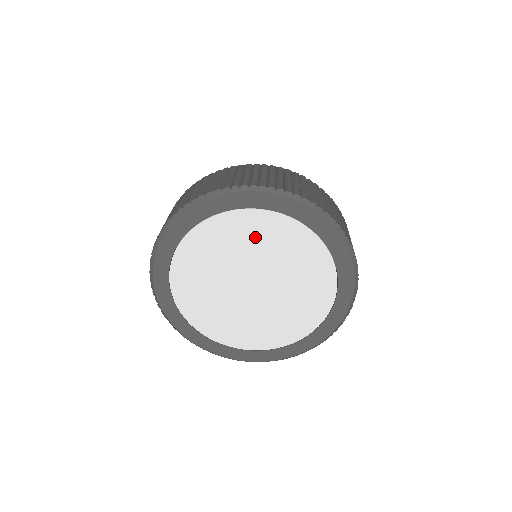
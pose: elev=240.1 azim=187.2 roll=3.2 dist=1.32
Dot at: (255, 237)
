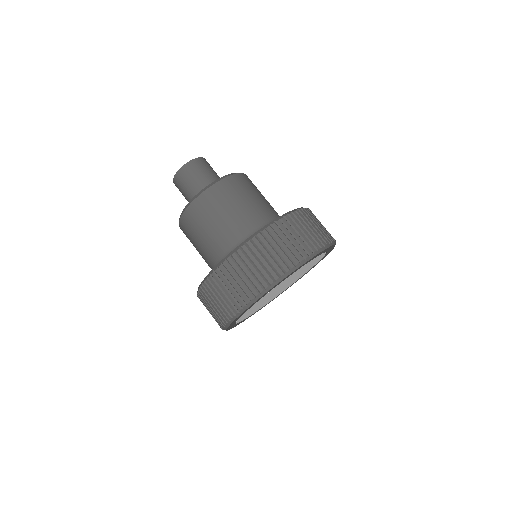
Dot at: occluded
